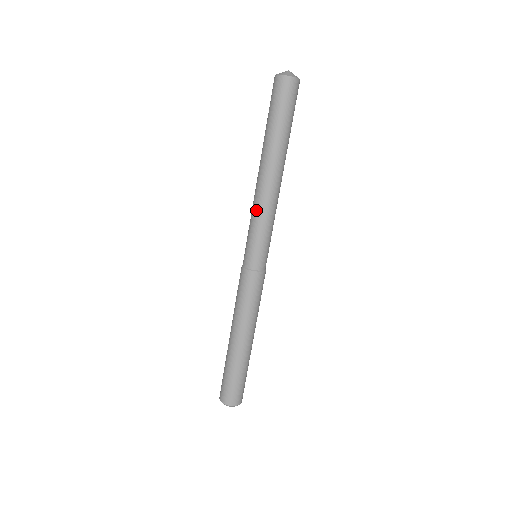
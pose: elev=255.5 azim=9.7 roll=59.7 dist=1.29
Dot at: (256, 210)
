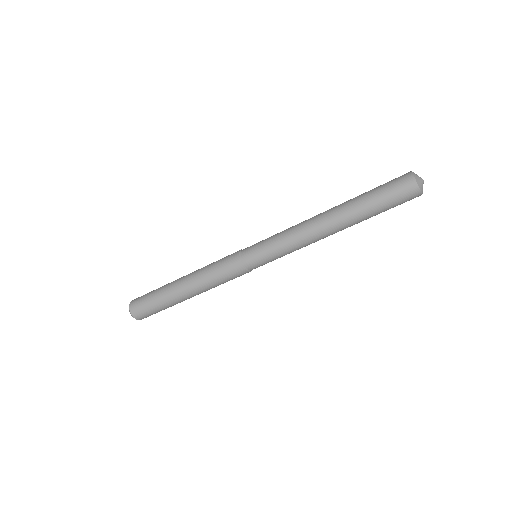
Dot at: (297, 246)
